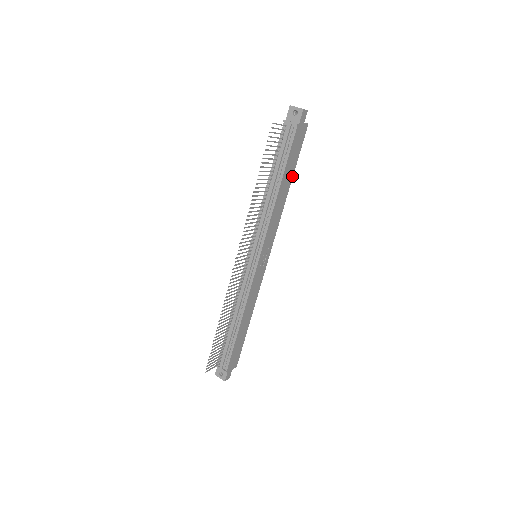
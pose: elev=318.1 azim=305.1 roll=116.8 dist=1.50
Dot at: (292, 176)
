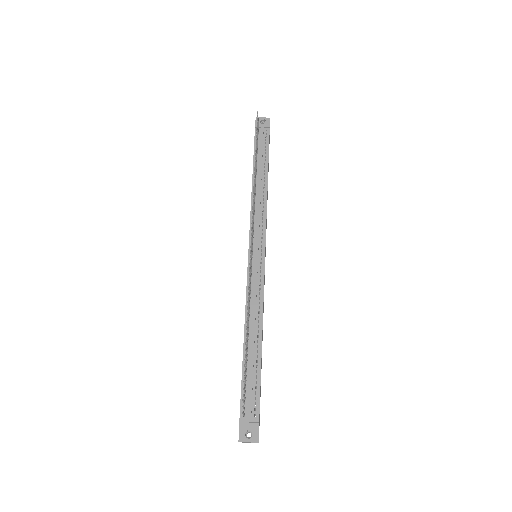
Dot at: occluded
